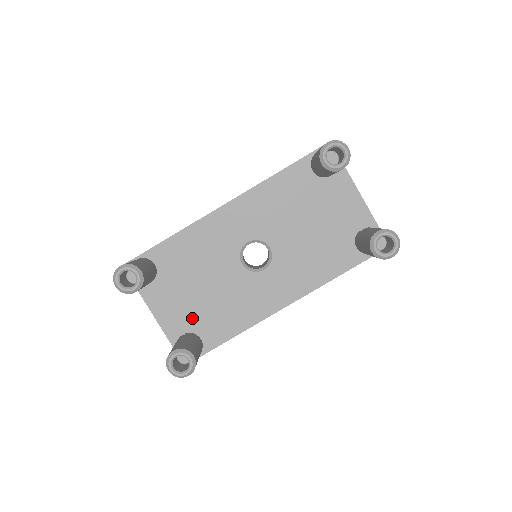
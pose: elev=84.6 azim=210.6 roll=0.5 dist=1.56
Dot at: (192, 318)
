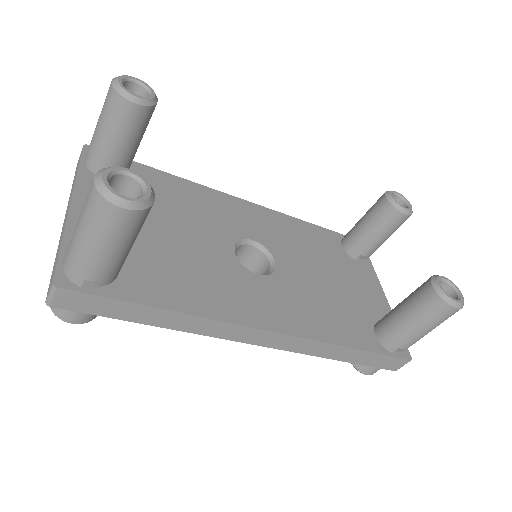
Dot at: occluded
